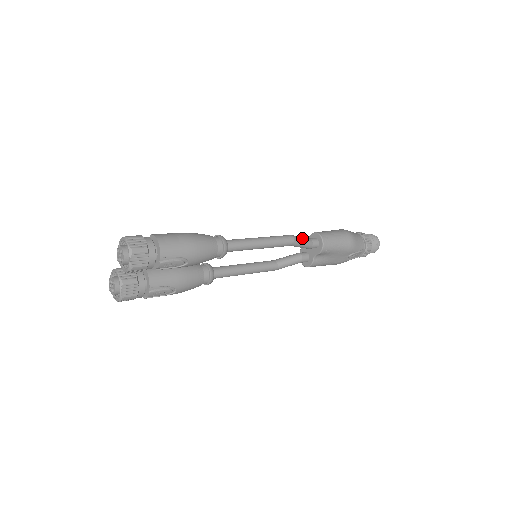
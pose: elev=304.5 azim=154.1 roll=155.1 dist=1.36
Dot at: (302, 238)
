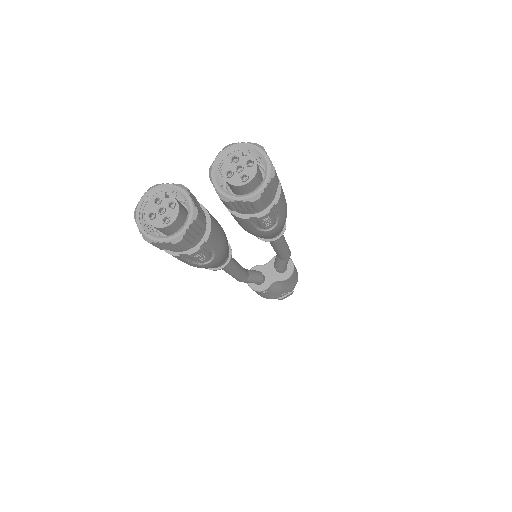
Dot at: occluded
